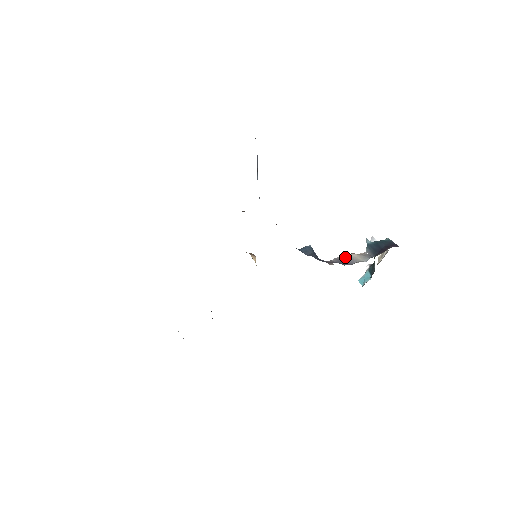
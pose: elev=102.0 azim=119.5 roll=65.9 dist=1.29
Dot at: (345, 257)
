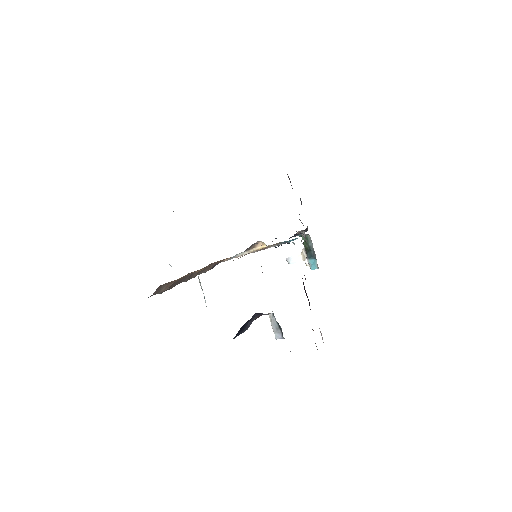
Dot at: occluded
